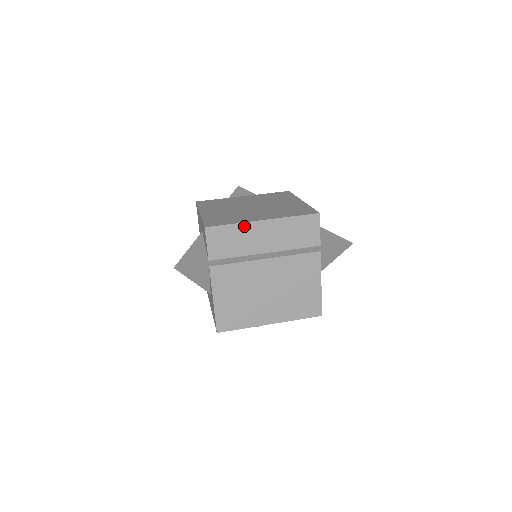
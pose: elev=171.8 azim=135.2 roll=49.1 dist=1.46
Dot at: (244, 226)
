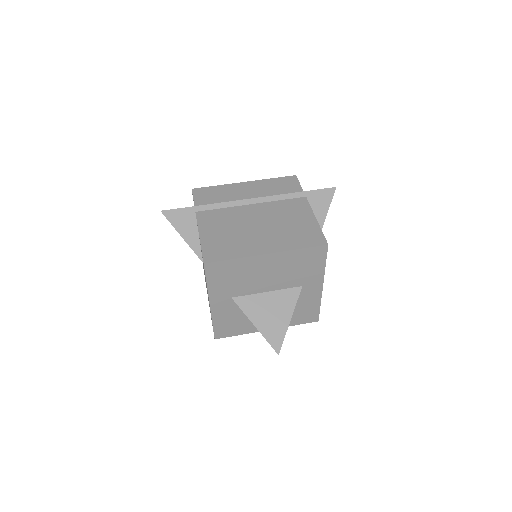
Dot at: (227, 186)
